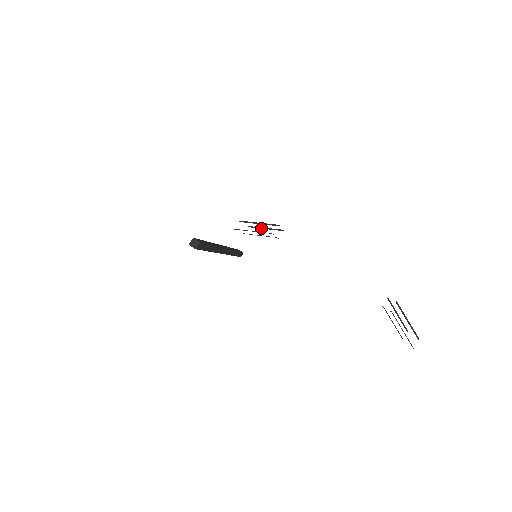
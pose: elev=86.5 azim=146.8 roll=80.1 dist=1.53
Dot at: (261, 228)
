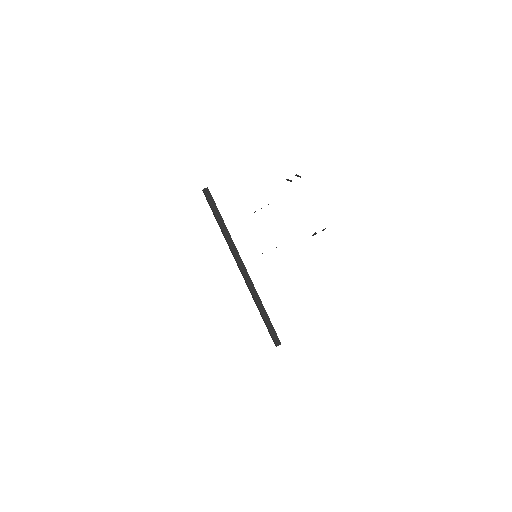
Dot at: occluded
